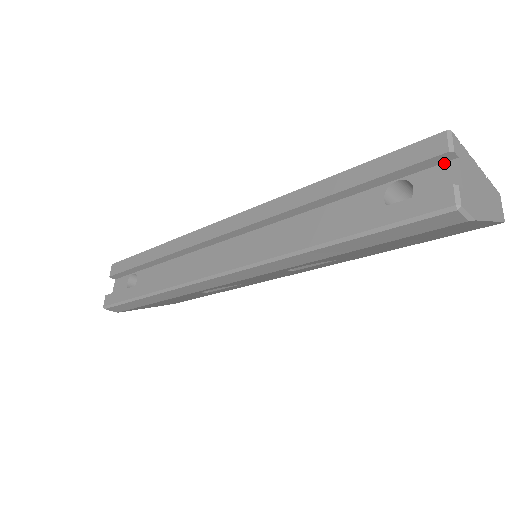
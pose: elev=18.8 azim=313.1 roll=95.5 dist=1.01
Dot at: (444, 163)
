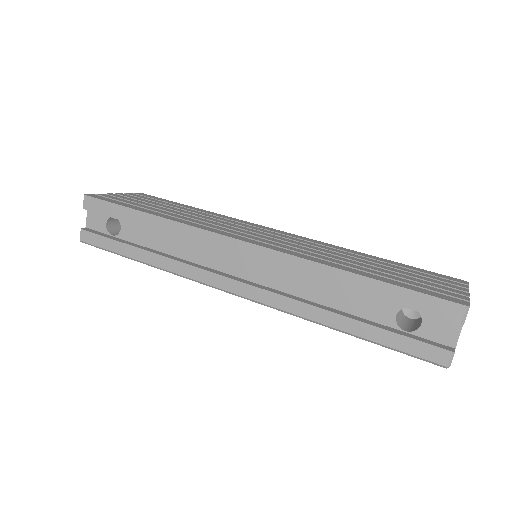
Dot at: occluded
